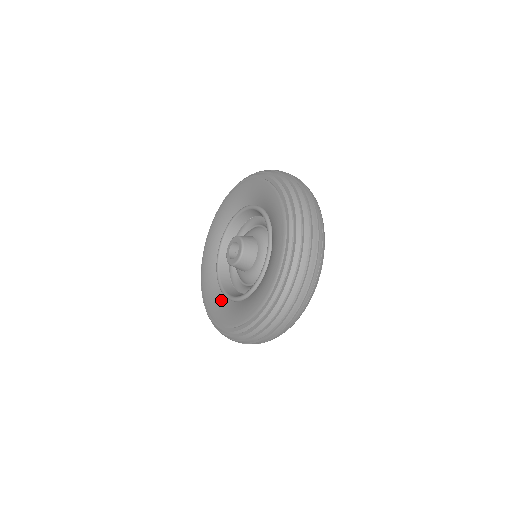
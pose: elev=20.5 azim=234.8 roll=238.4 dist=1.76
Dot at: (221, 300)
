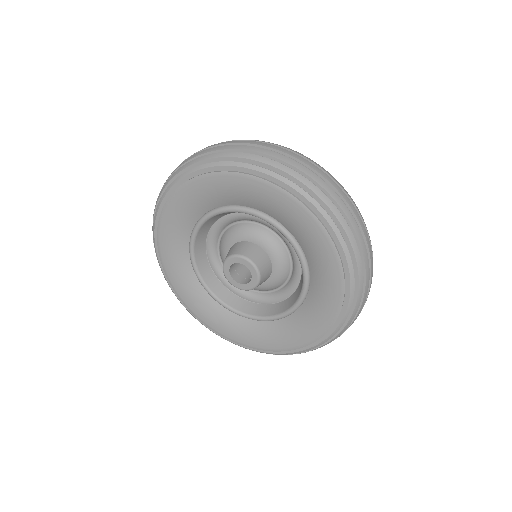
Dot at: (209, 303)
